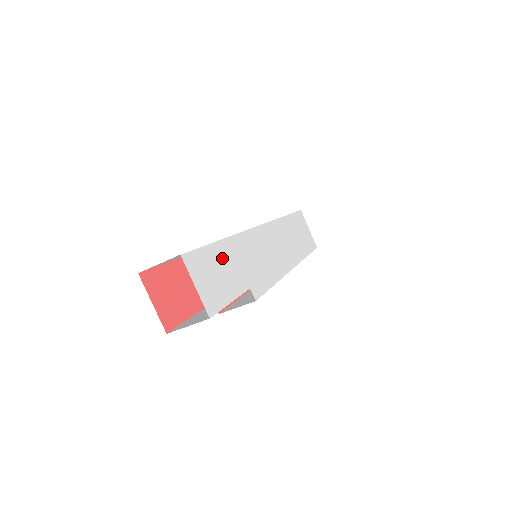
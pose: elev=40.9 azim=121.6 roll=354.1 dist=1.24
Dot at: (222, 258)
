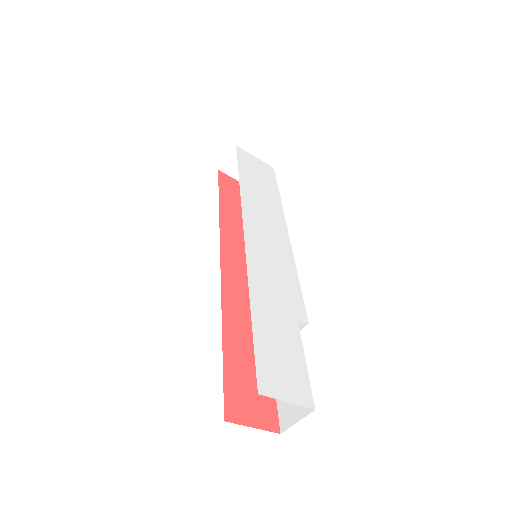
Dot at: (267, 332)
